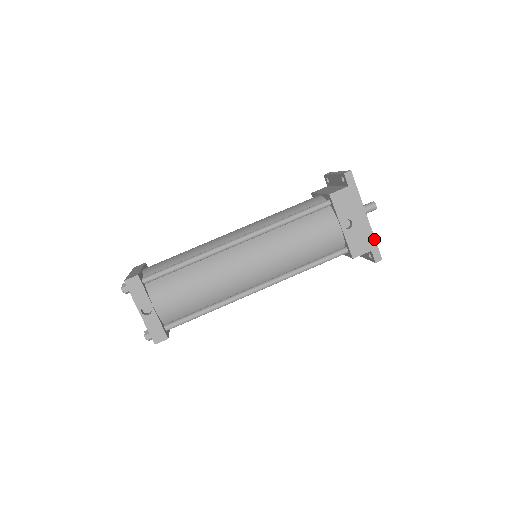
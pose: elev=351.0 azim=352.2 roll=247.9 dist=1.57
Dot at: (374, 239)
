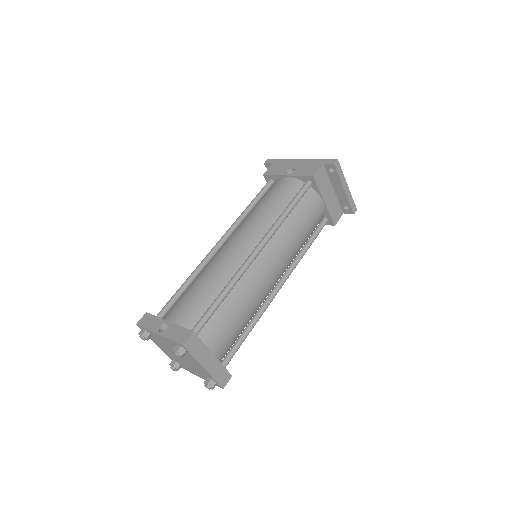
Dot at: (318, 160)
